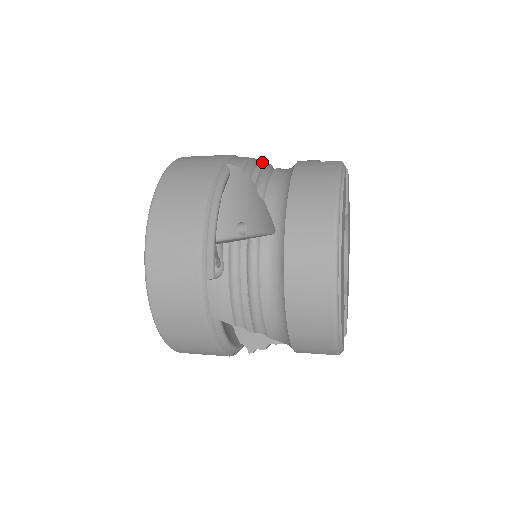
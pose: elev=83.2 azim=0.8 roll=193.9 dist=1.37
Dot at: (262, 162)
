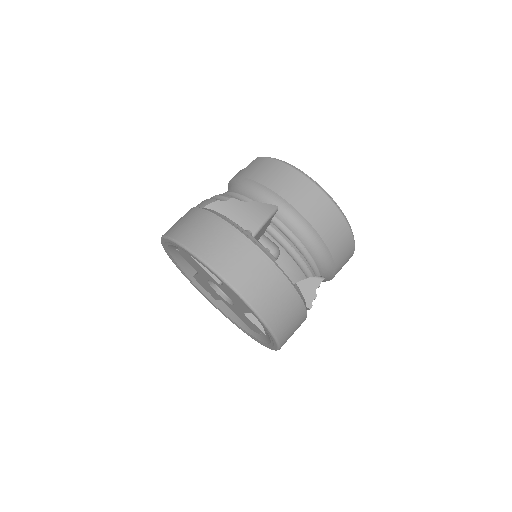
Dot at: (215, 195)
